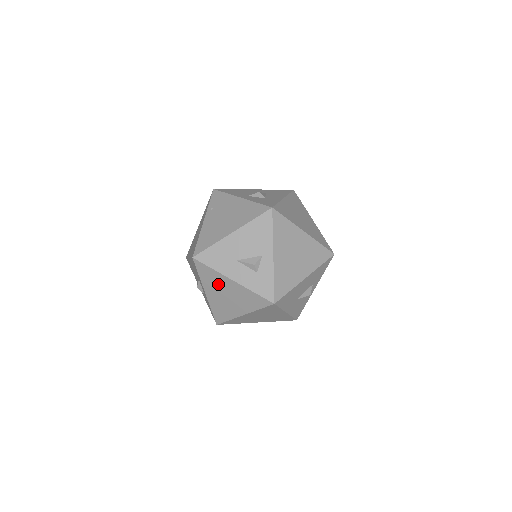
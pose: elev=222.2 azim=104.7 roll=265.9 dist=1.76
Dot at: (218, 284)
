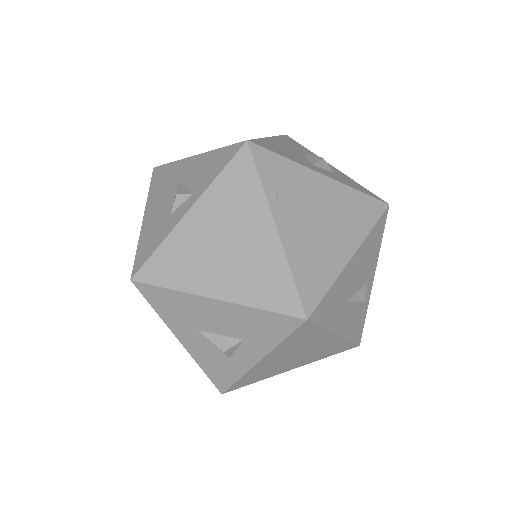
Dot at: (304, 345)
